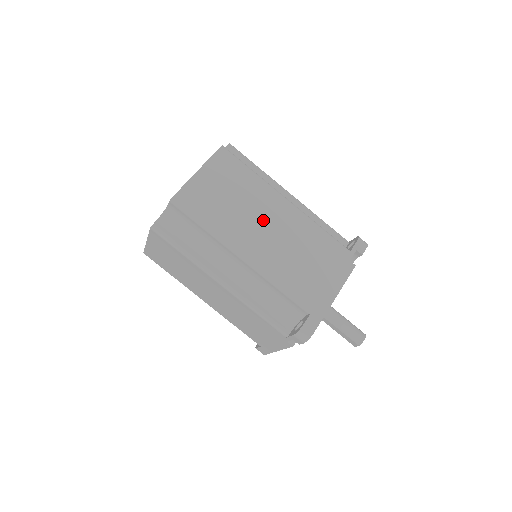
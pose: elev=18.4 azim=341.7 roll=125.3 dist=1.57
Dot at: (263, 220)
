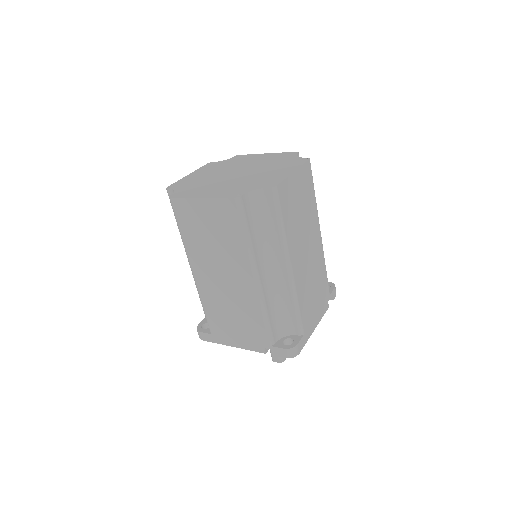
Dot at: (307, 242)
